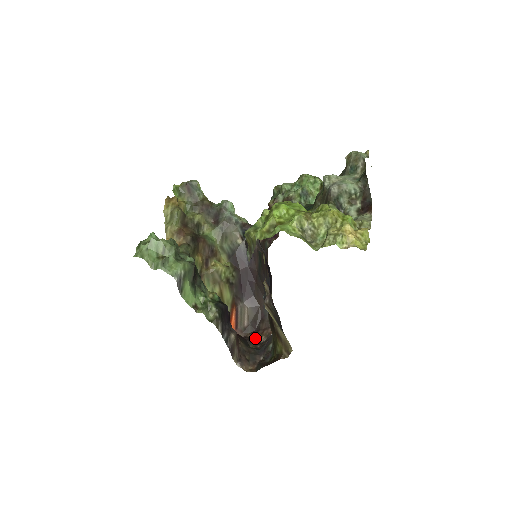
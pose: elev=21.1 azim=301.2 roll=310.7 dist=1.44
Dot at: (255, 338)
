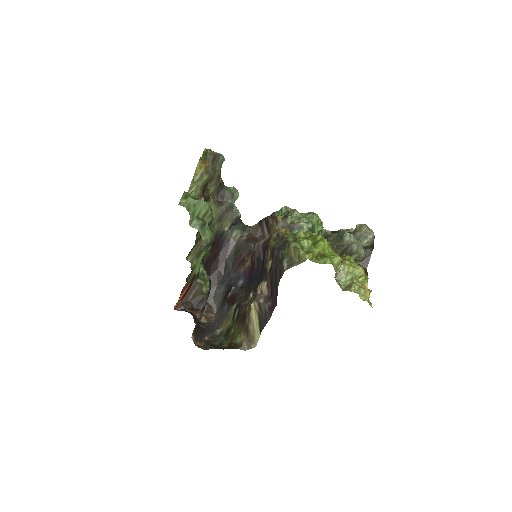
Dot at: (195, 316)
